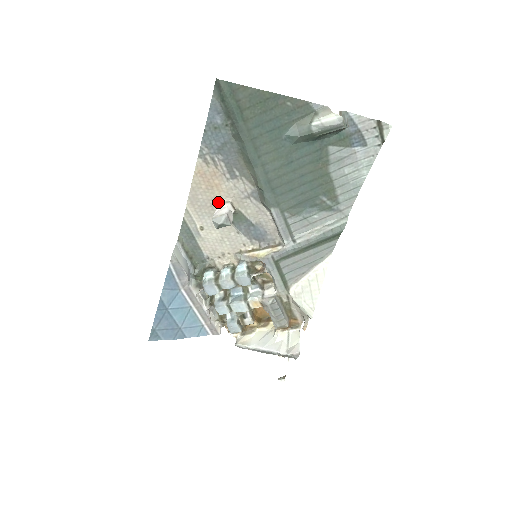
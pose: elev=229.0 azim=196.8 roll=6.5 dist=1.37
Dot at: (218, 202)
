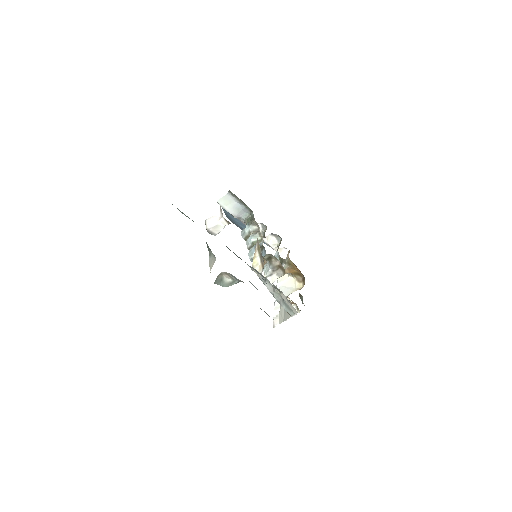
Dot at: (220, 208)
